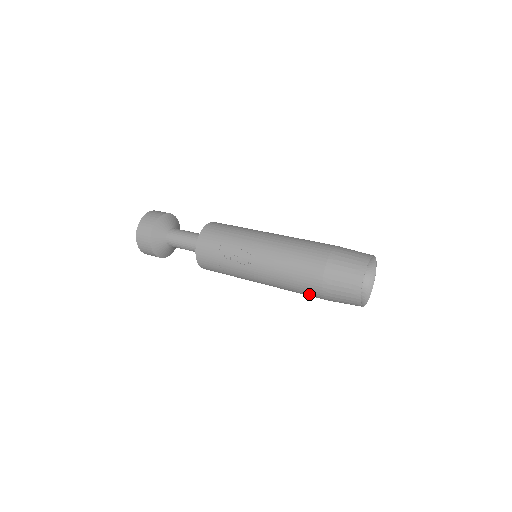
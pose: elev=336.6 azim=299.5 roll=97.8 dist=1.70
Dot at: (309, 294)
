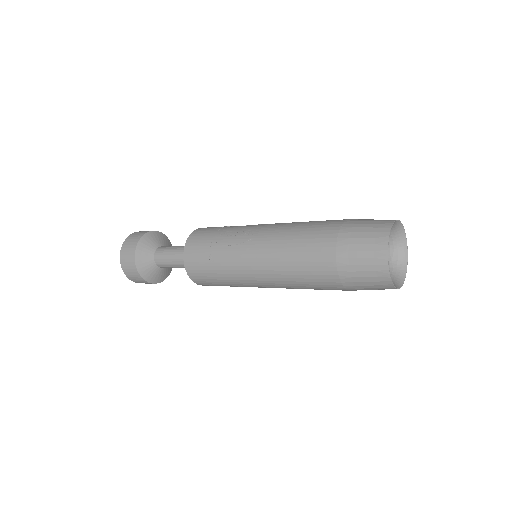
Dot at: (317, 260)
